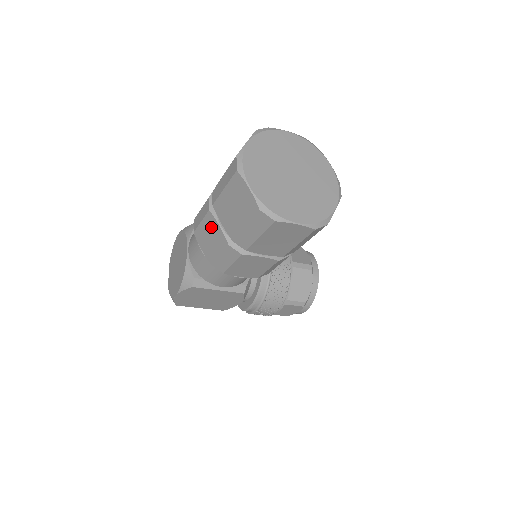
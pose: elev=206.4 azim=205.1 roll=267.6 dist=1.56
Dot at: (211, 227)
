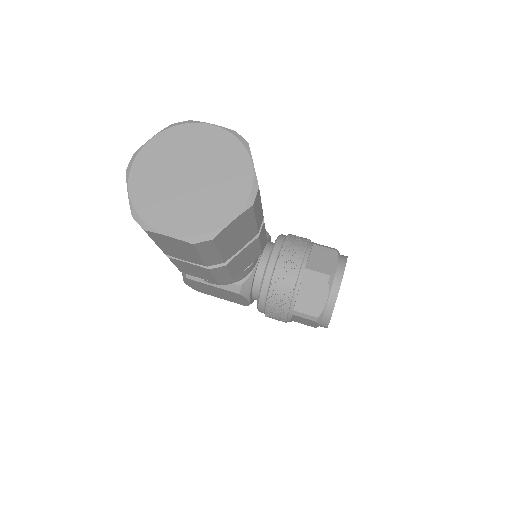
Dot at: occluded
